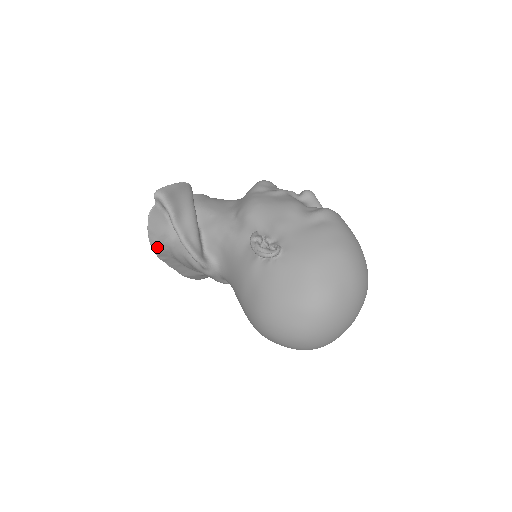
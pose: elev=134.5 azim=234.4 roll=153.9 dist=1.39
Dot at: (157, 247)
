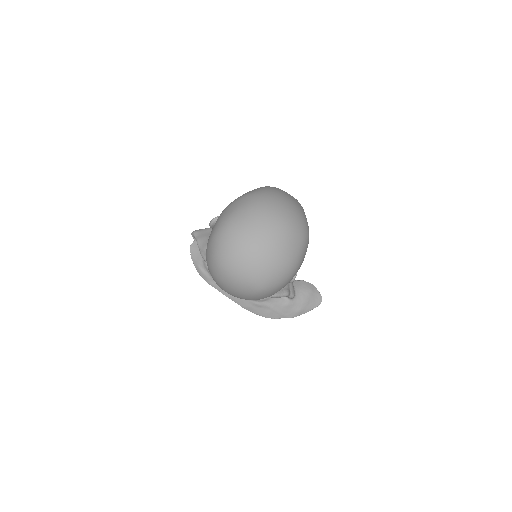
Dot at: (200, 271)
